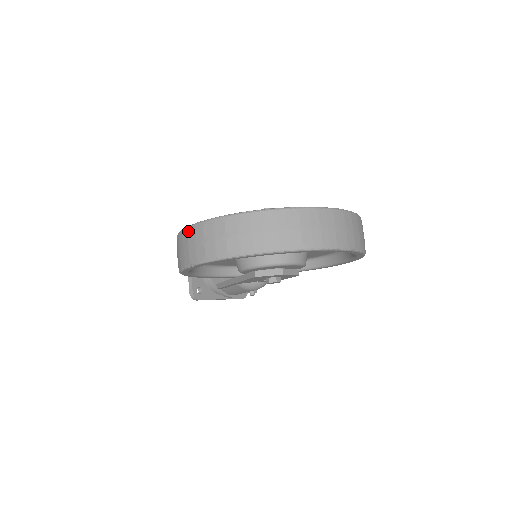
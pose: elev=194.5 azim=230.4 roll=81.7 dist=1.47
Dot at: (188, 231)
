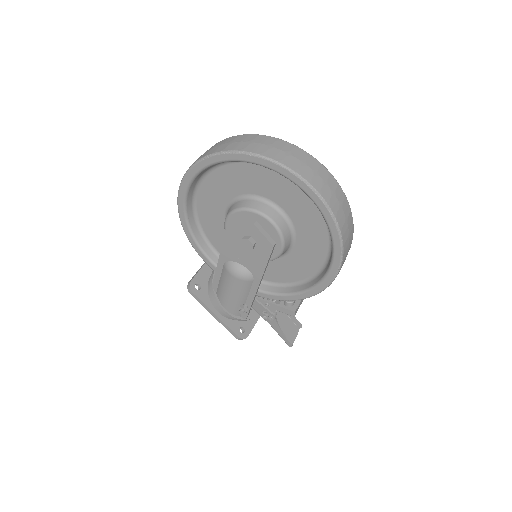
Dot at: occluded
